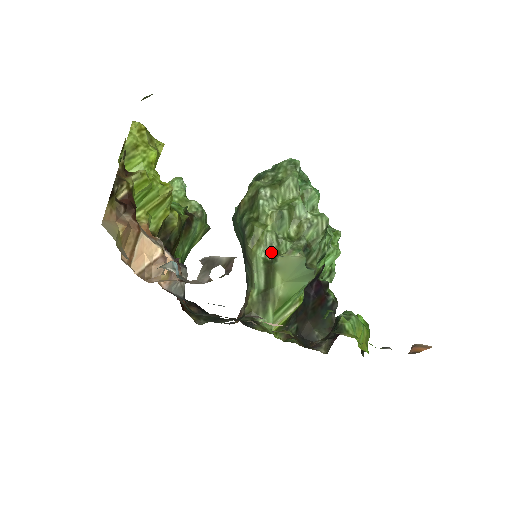
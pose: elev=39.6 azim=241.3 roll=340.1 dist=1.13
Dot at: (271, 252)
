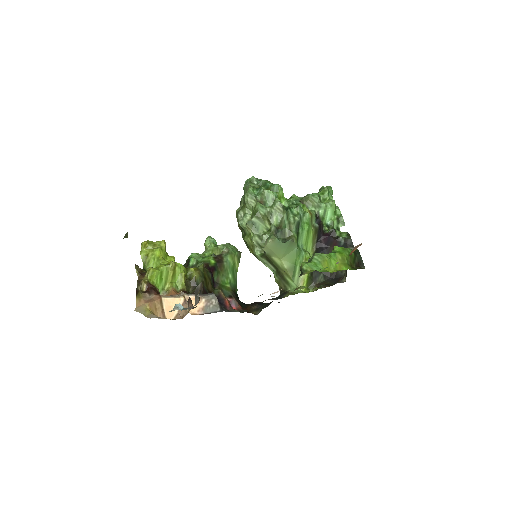
Dot at: occluded
